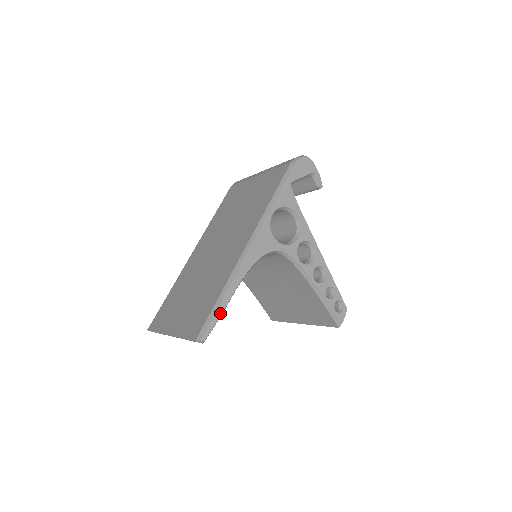
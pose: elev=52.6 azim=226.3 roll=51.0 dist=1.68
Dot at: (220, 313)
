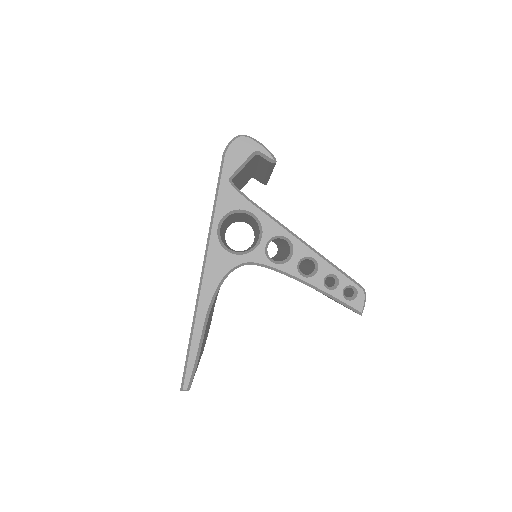
Dot at: (194, 357)
